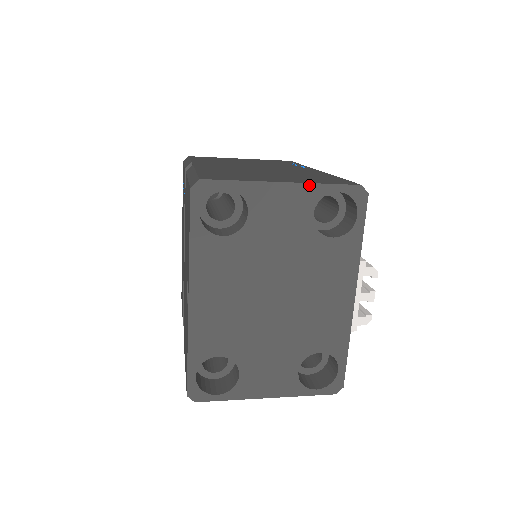
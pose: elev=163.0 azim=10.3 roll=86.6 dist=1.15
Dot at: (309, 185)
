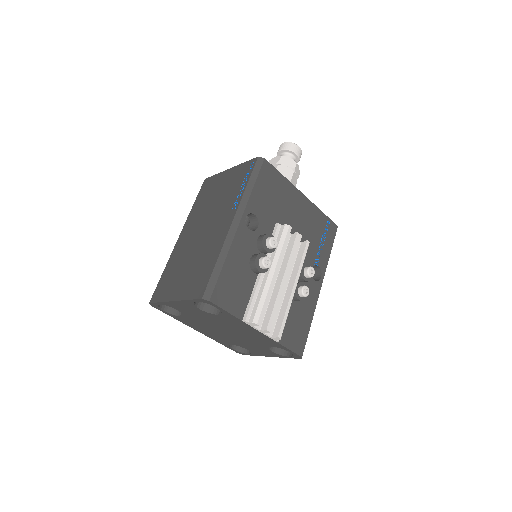
Dot at: (183, 301)
